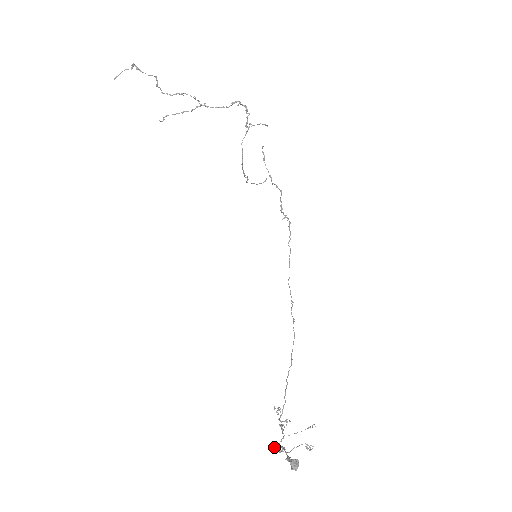
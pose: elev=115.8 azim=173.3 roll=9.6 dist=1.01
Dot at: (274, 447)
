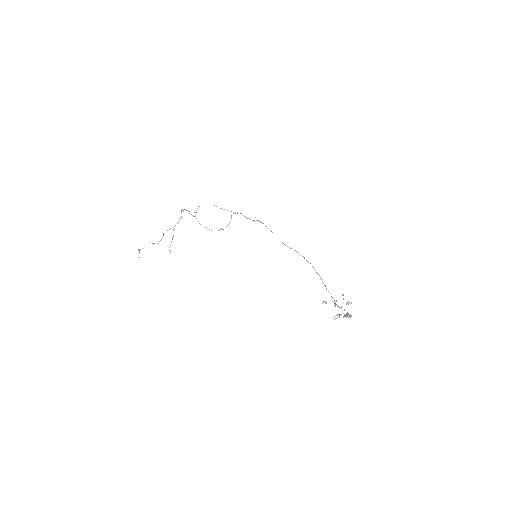
Dot at: occluded
